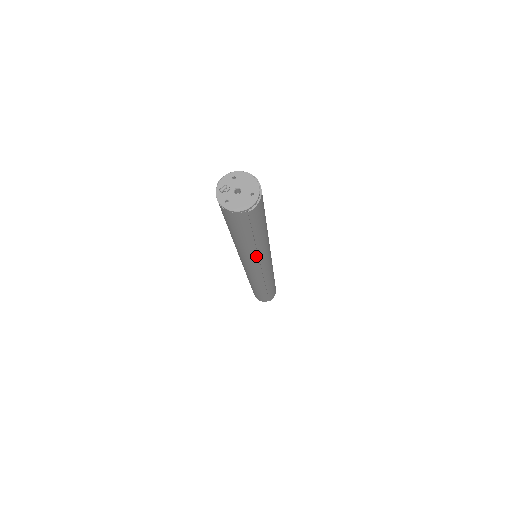
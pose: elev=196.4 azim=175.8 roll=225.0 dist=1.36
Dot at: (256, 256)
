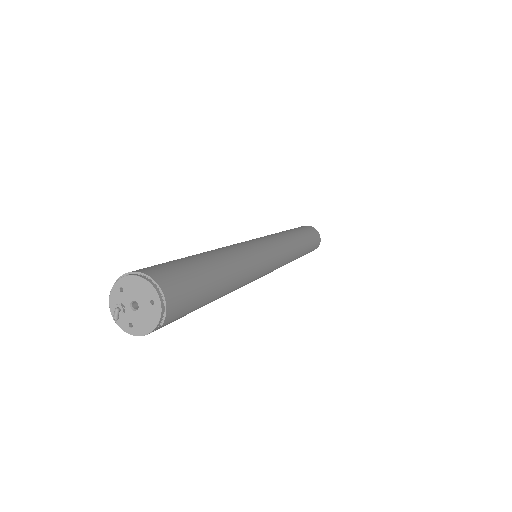
Dot at: occluded
